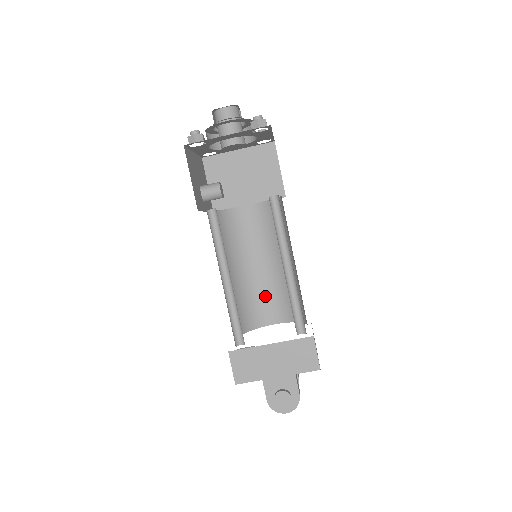
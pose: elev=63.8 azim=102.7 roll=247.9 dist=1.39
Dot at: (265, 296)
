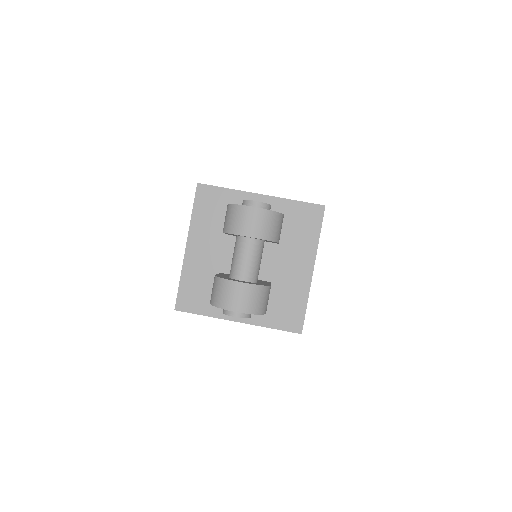
Dot at: occluded
